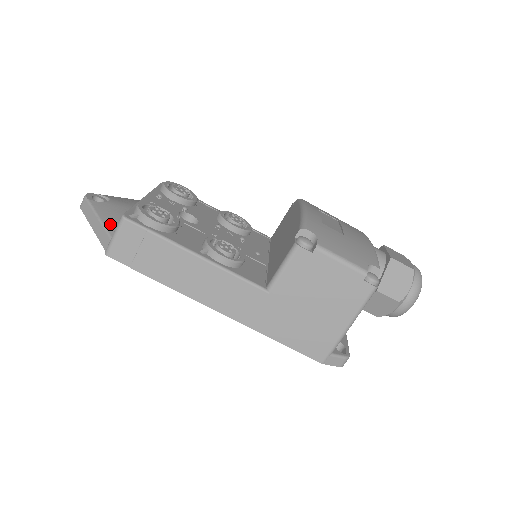
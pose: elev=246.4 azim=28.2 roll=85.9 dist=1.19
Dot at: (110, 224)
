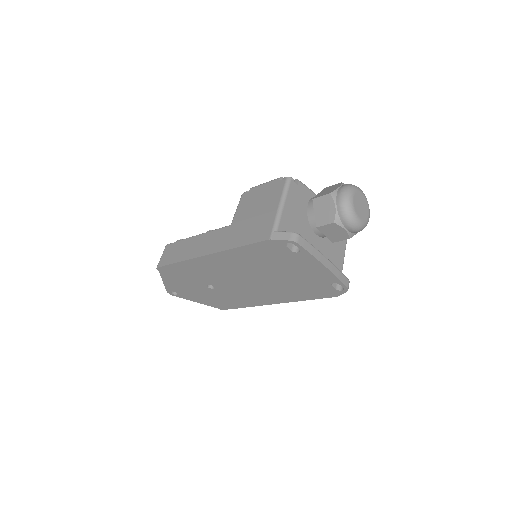
Dot at: occluded
